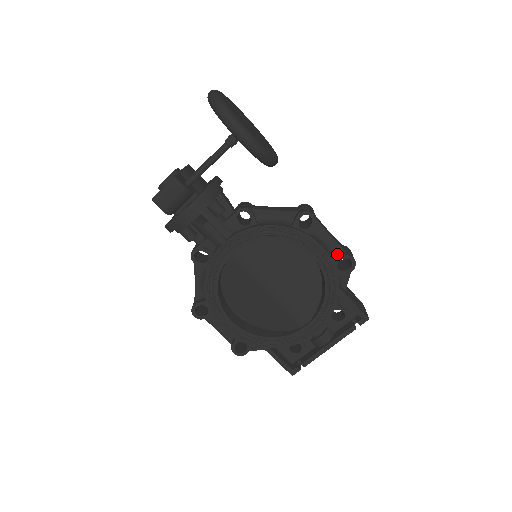
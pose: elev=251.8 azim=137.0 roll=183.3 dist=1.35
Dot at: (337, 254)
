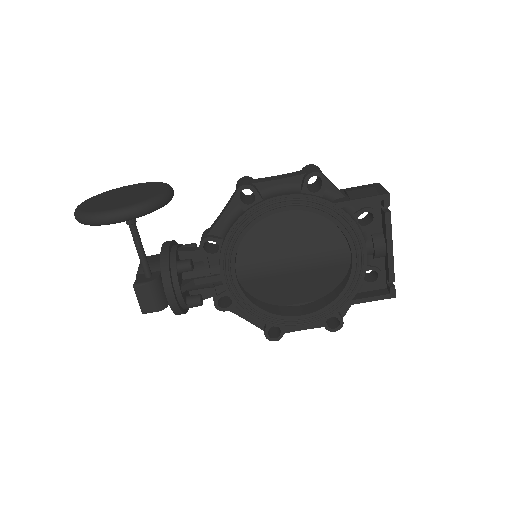
Dot at: (301, 184)
